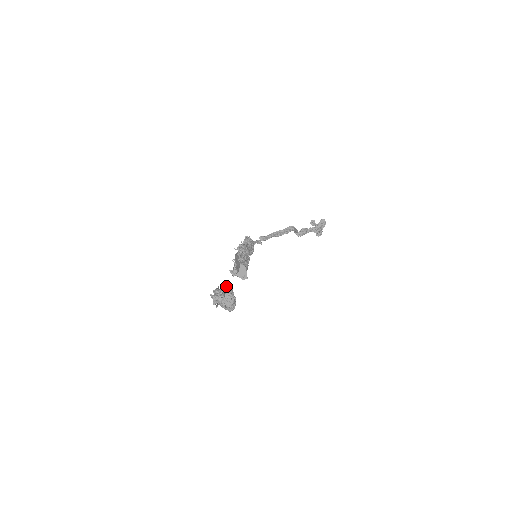
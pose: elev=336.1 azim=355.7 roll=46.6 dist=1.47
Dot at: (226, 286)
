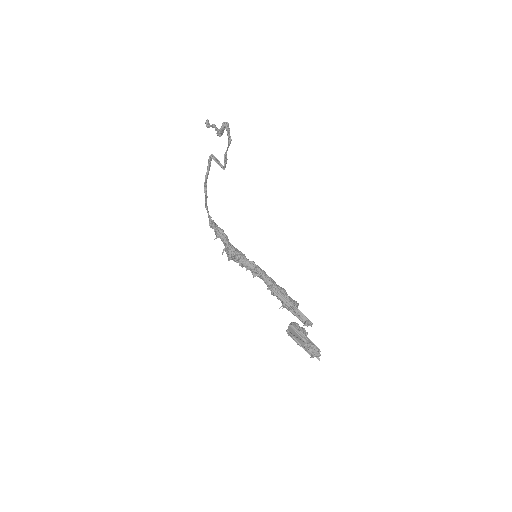
Dot at: (302, 333)
